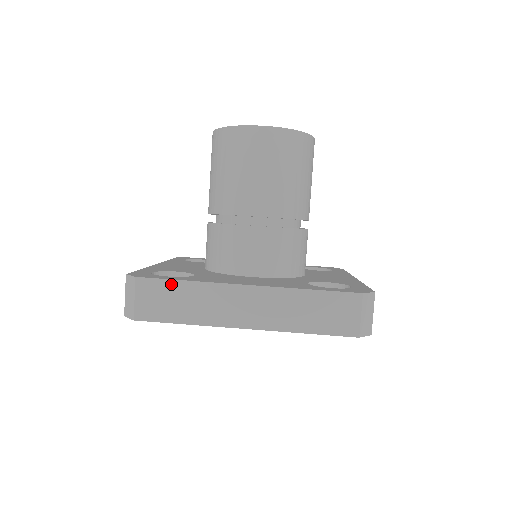
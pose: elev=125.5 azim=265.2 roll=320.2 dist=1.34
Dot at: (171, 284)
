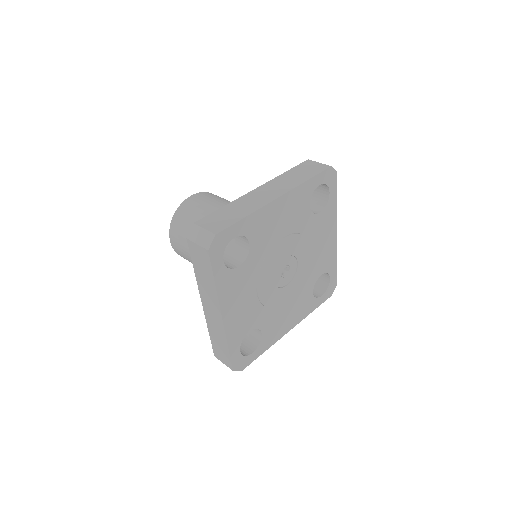
Dot at: (217, 212)
